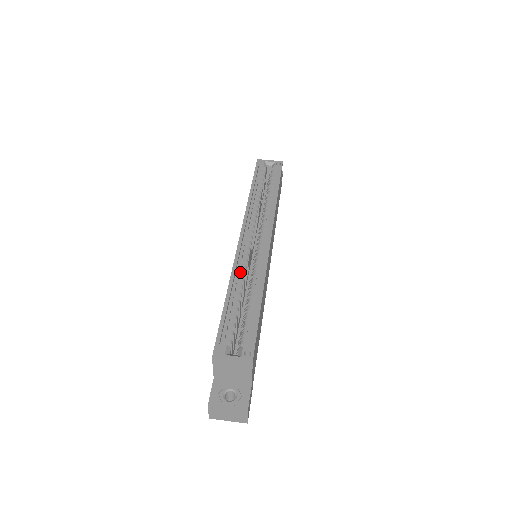
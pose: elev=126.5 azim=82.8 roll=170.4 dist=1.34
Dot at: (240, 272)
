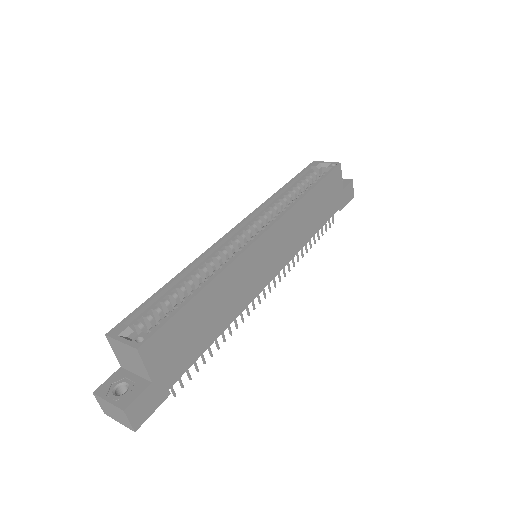
Dot at: (207, 261)
